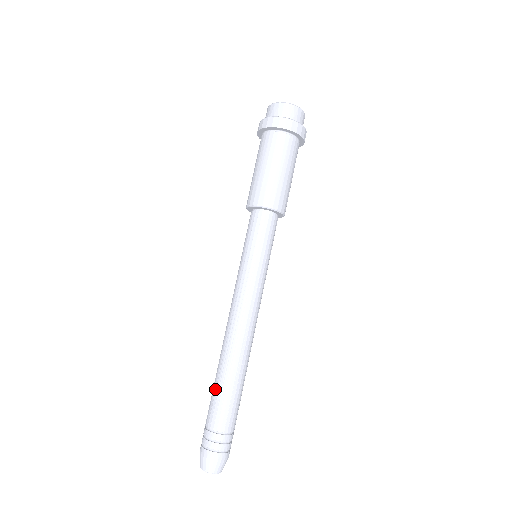
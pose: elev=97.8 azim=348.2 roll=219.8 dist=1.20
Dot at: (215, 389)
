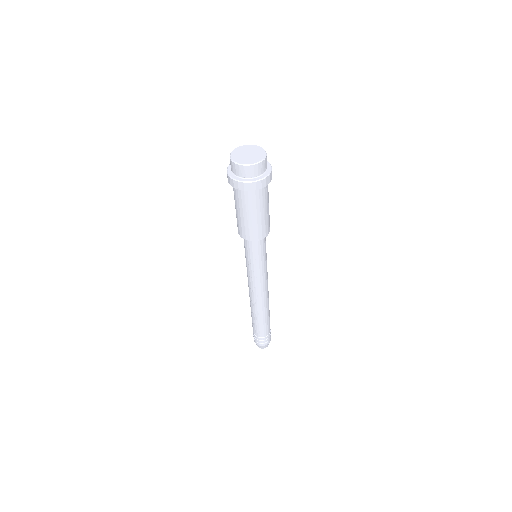
Dot at: occluded
